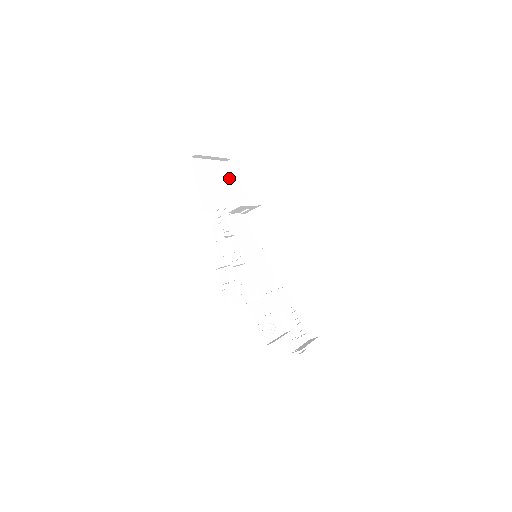
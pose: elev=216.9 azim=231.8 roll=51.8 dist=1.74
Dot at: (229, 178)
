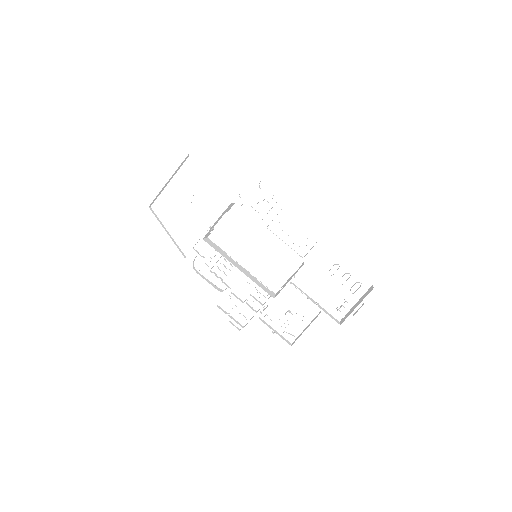
Dot at: (200, 176)
